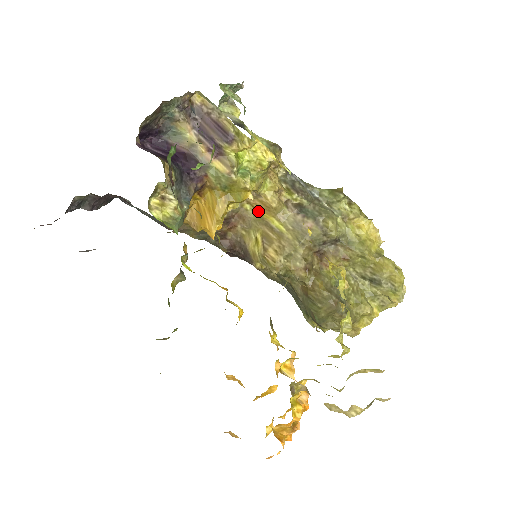
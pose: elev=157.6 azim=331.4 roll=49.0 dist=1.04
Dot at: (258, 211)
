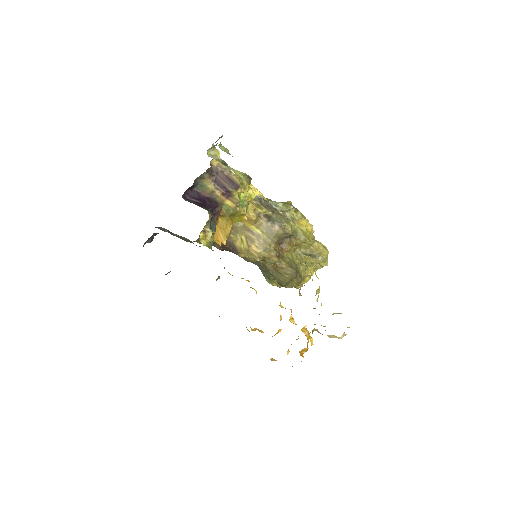
Dot at: (242, 222)
